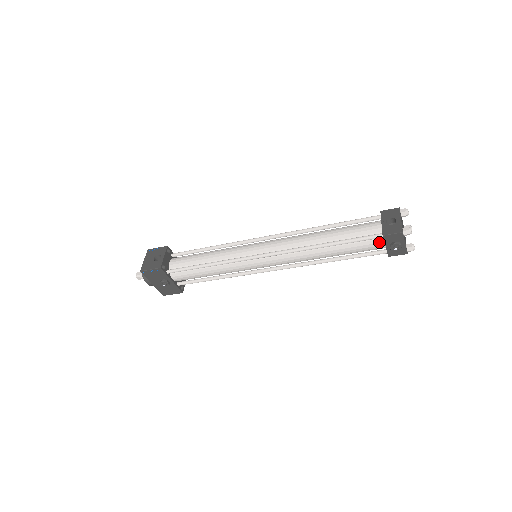
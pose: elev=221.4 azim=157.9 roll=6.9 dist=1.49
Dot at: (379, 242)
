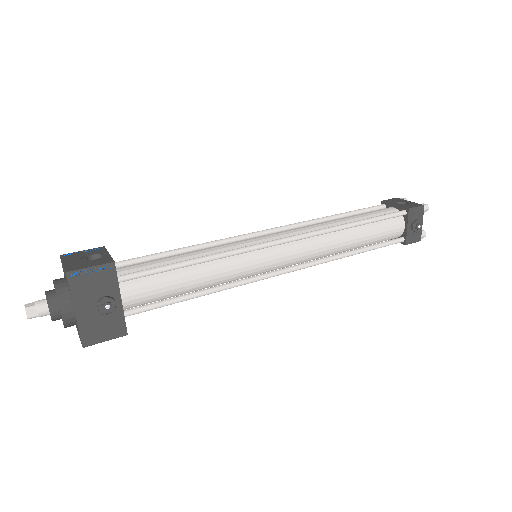
Dot at: (400, 223)
